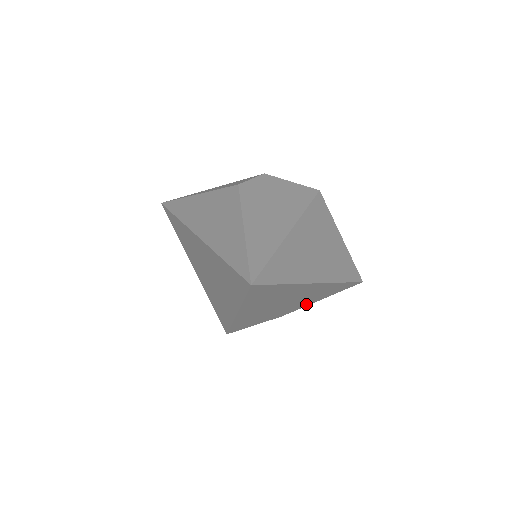
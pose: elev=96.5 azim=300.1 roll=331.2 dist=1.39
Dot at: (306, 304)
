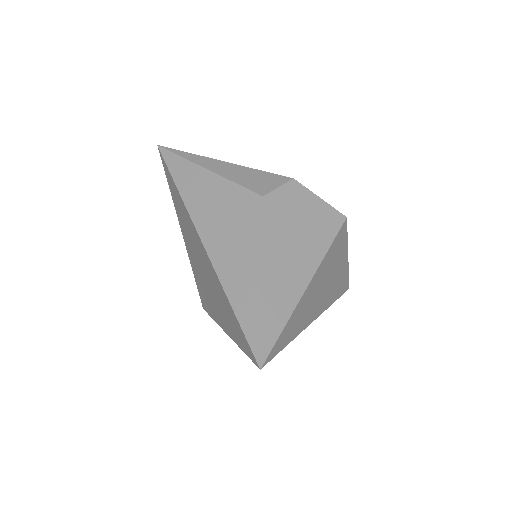
Dot at: occluded
